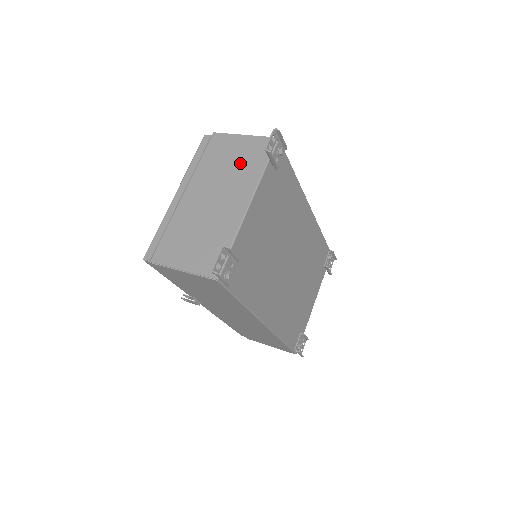
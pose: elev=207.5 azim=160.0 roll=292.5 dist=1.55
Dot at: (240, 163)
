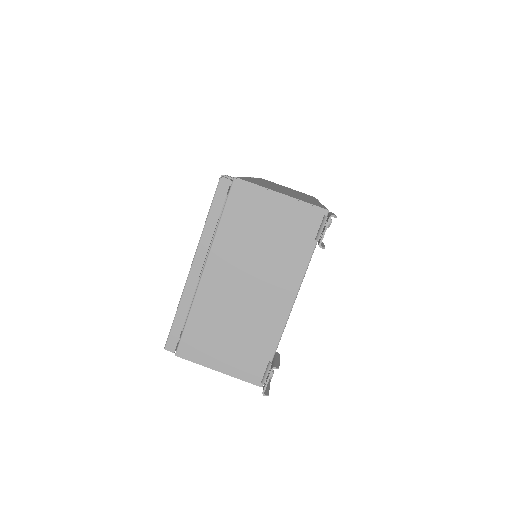
Dot at: (278, 240)
